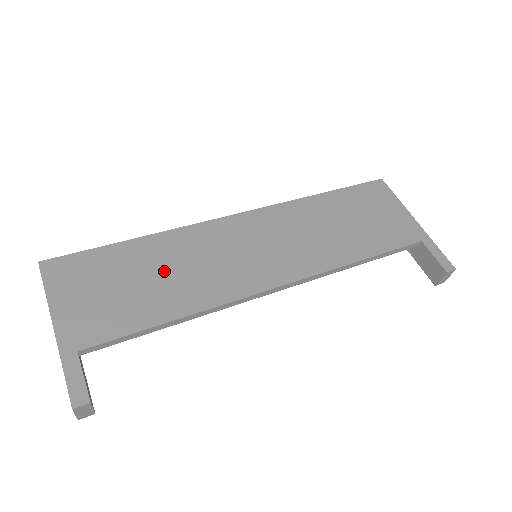
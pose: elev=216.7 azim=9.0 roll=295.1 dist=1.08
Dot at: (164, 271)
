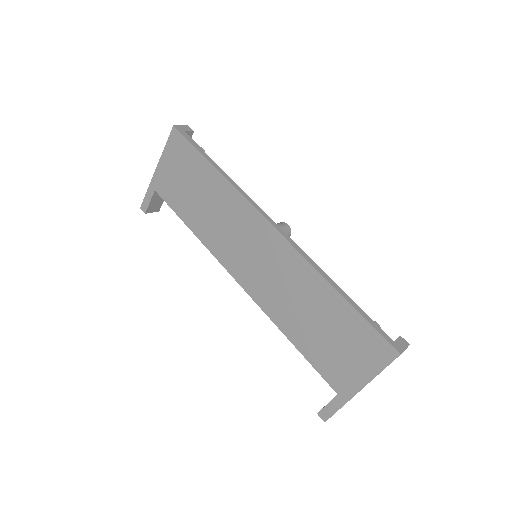
Dot at: (207, 203)
